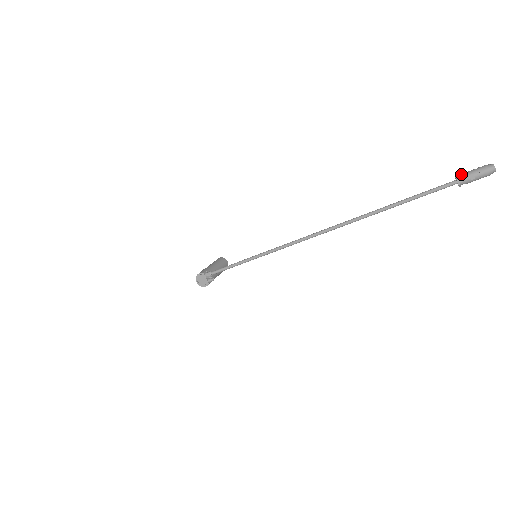
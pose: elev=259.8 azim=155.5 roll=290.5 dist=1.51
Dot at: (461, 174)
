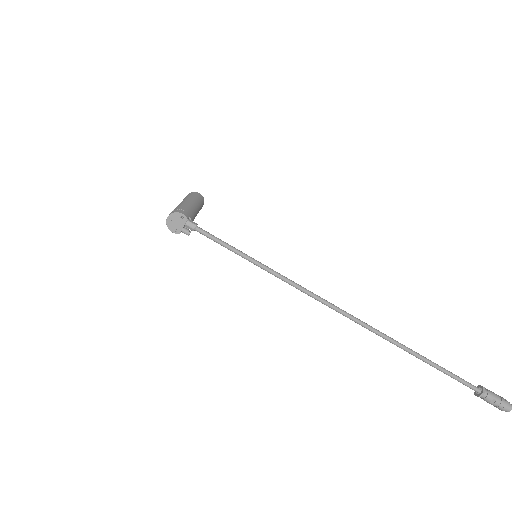
Dot at: (489, 390)
